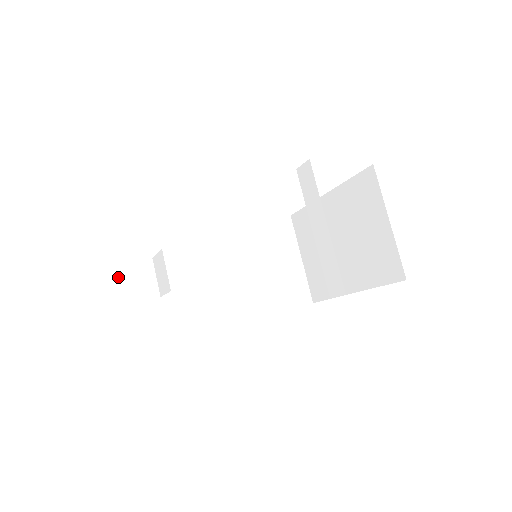
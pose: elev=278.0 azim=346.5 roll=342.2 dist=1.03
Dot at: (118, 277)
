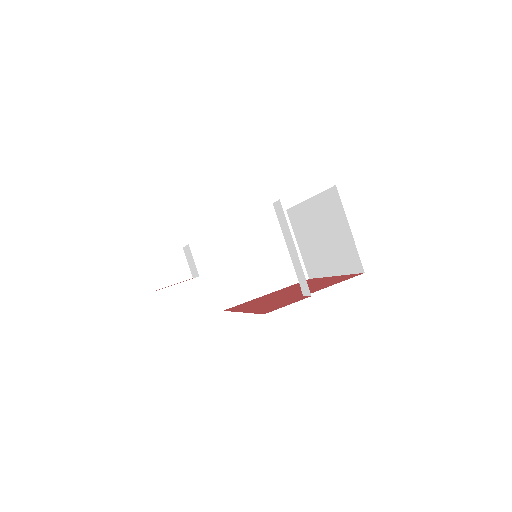
Dot at: (158, 267)
